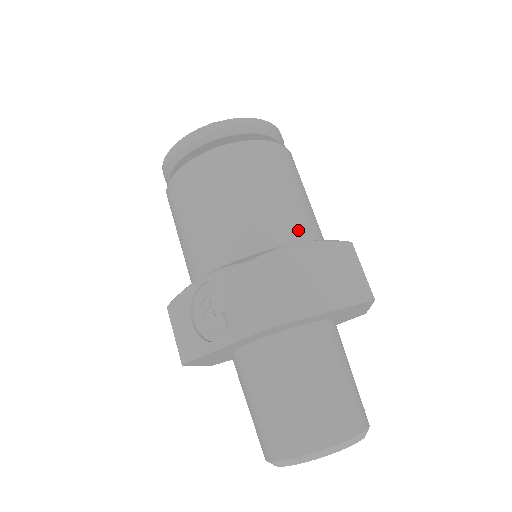
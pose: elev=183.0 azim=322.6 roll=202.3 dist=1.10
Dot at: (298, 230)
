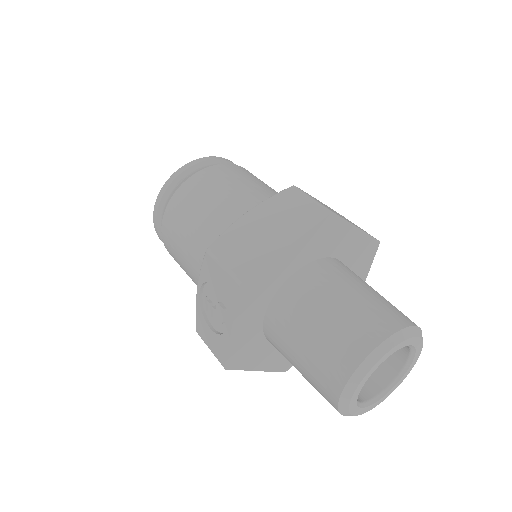
Dot at: occluded
